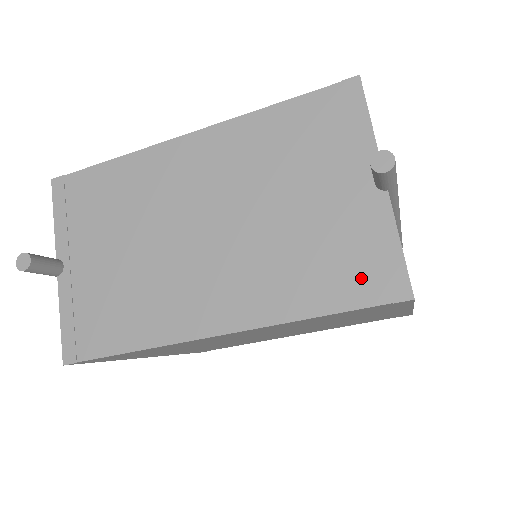
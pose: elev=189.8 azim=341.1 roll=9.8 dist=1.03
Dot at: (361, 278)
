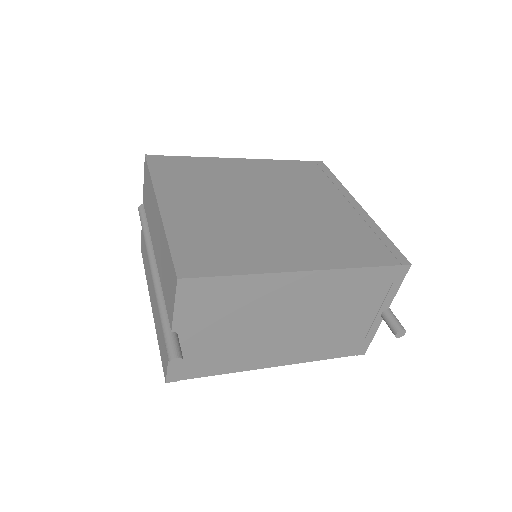
Dot at: (351, 347)
